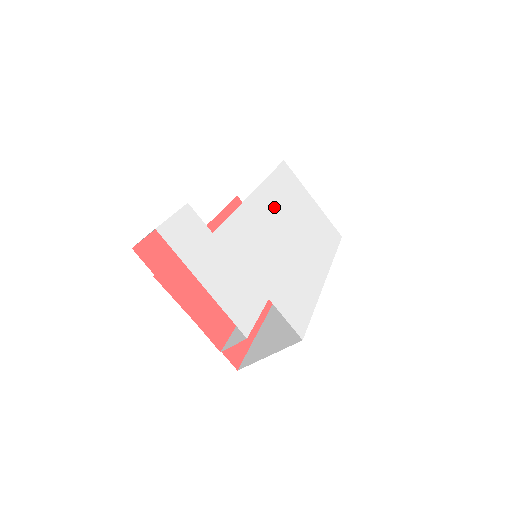
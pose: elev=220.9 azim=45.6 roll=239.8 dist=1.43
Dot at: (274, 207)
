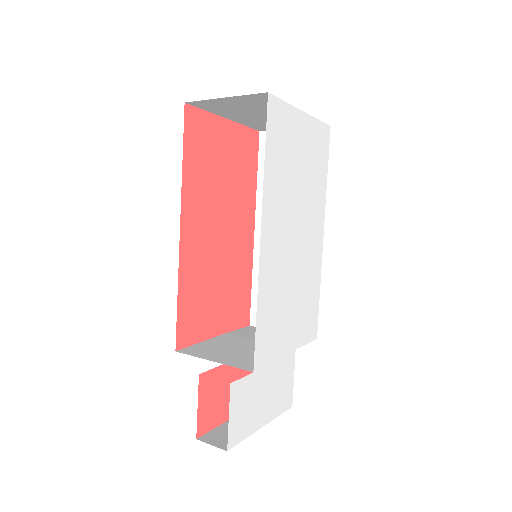
Dot at: (278, 225)
